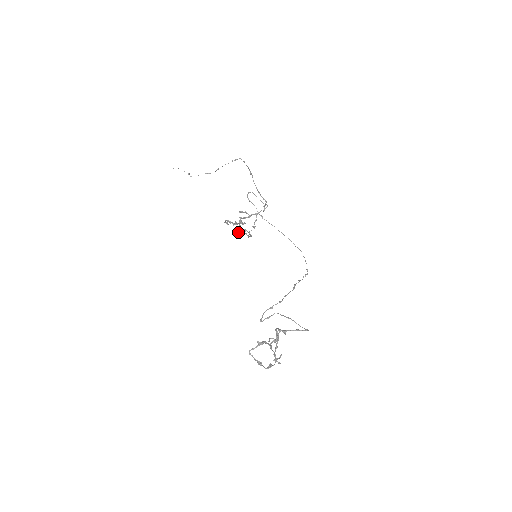
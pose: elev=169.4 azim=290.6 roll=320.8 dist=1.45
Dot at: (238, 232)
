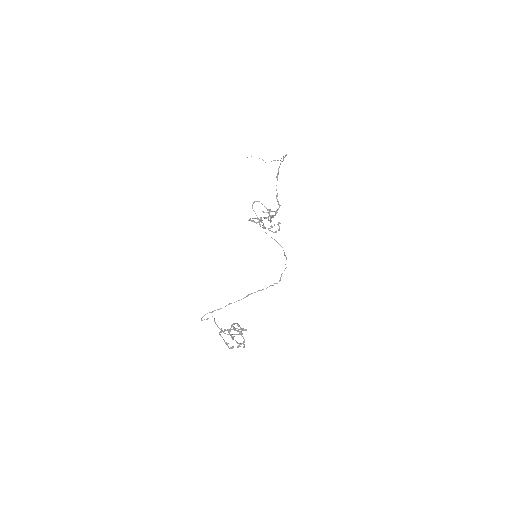
Dot at: (263, 228)
